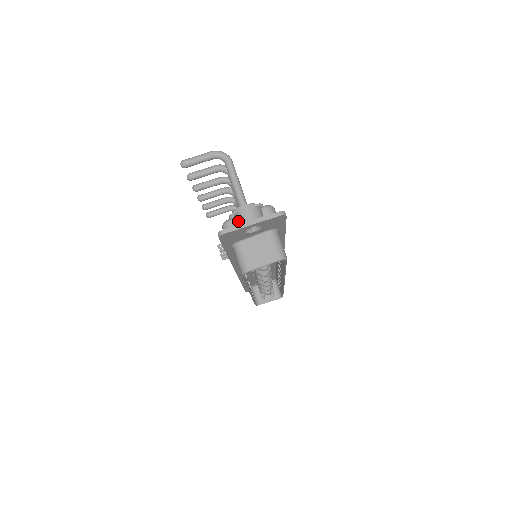
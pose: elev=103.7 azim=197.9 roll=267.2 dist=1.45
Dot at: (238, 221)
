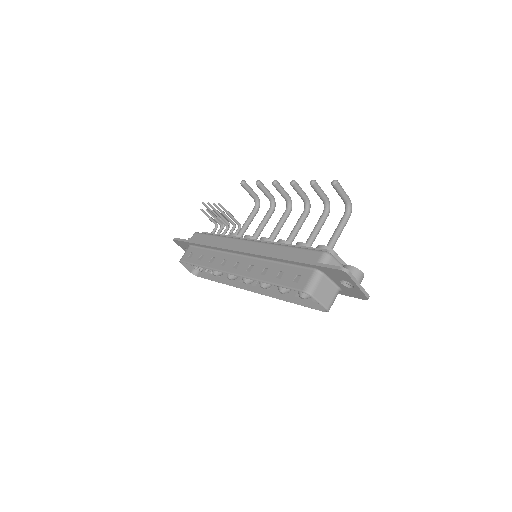
Dot at: (352, 273)
